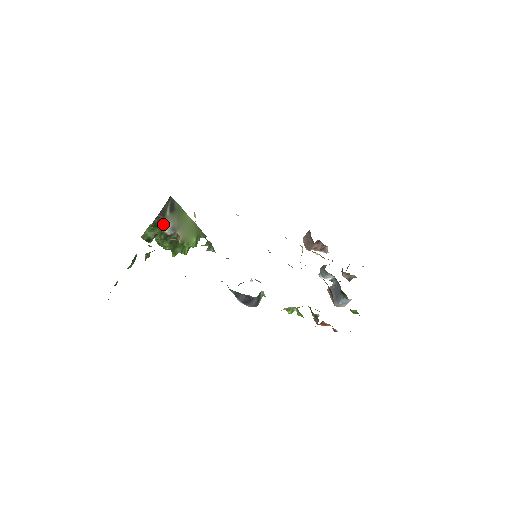
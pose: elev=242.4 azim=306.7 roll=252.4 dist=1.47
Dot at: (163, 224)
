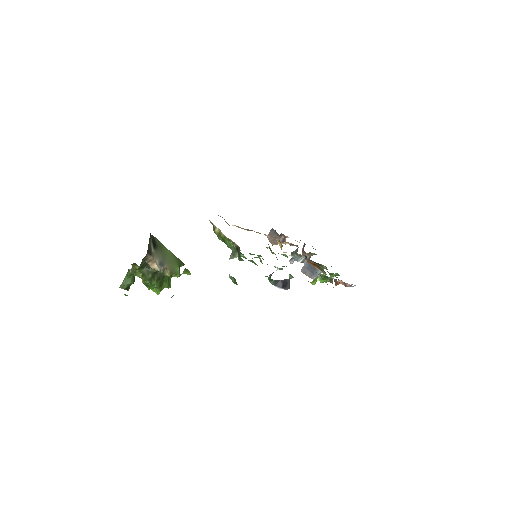
Dot at: (151, 262)
